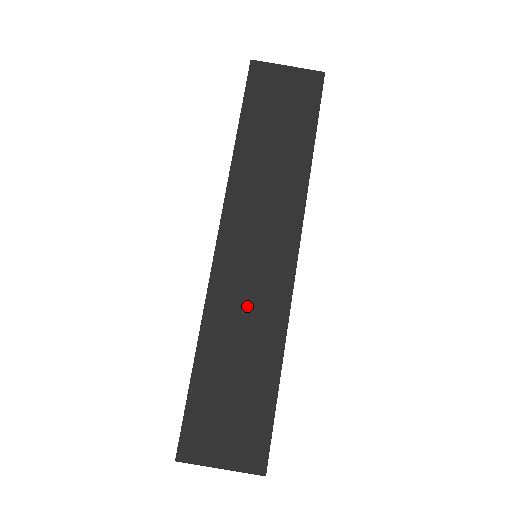
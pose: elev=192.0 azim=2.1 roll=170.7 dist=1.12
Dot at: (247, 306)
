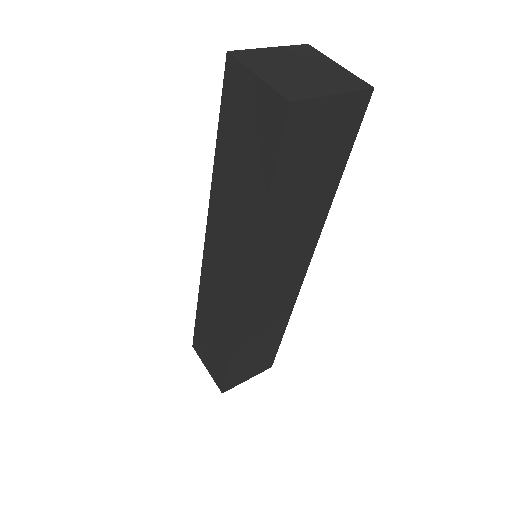
Dot at: (218, 302)
